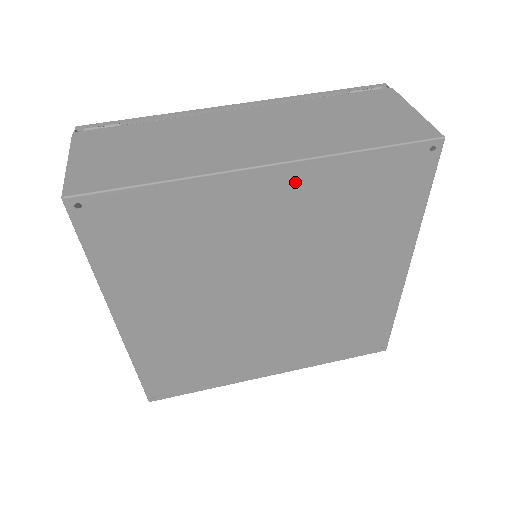
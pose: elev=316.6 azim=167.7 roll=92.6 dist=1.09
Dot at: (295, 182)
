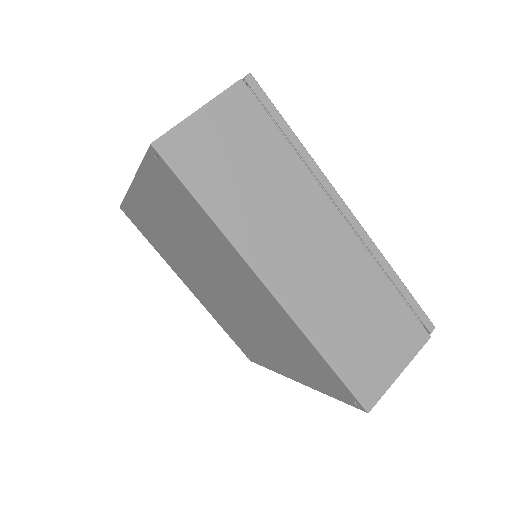
Dot at: (145, 194)
